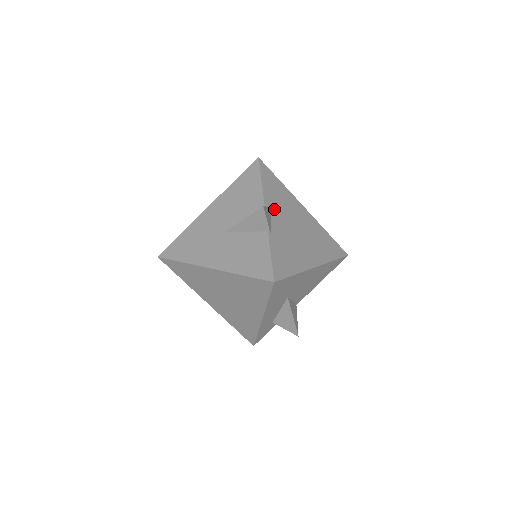
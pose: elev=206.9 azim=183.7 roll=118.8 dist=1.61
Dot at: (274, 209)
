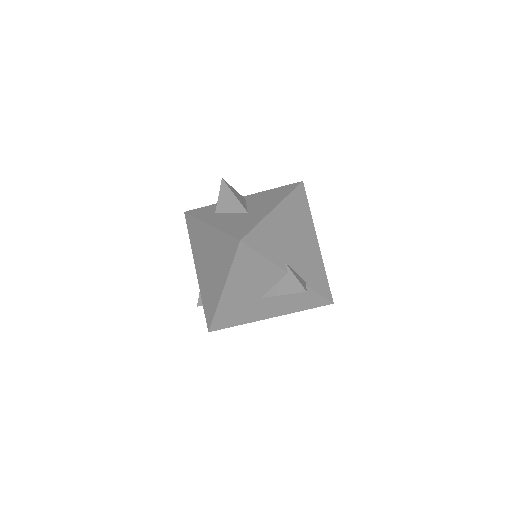
Dot at: (285, 259)
